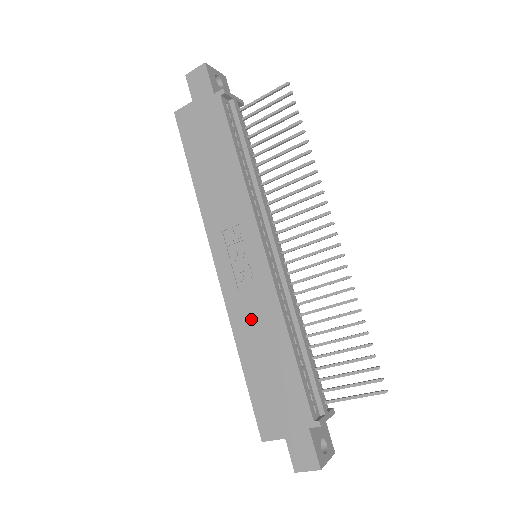
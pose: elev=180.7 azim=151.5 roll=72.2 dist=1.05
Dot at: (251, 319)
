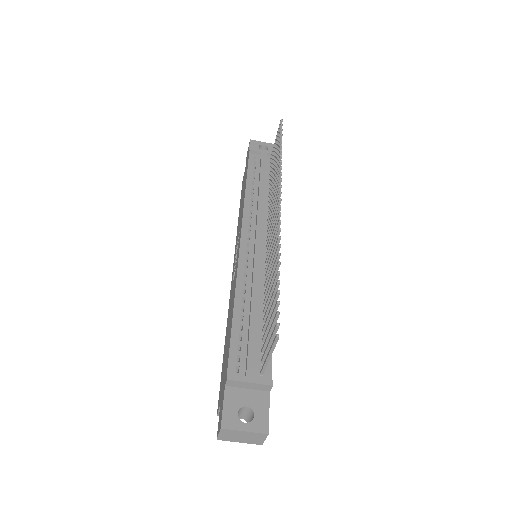
Dot at: (231, 302)
